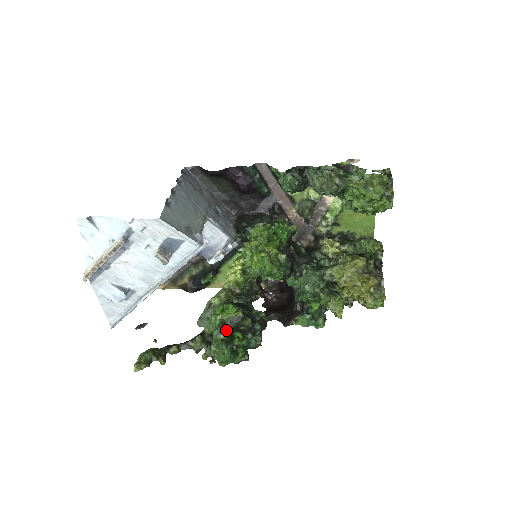
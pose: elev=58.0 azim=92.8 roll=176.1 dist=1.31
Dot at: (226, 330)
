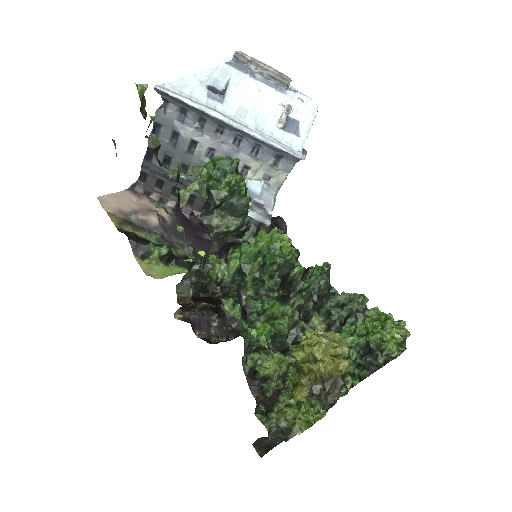
Dot at: occluded
